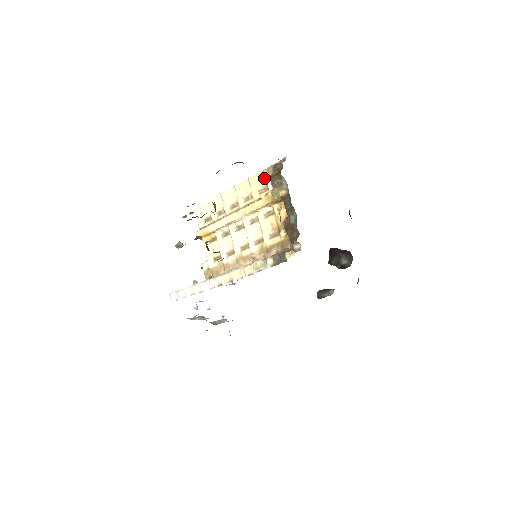
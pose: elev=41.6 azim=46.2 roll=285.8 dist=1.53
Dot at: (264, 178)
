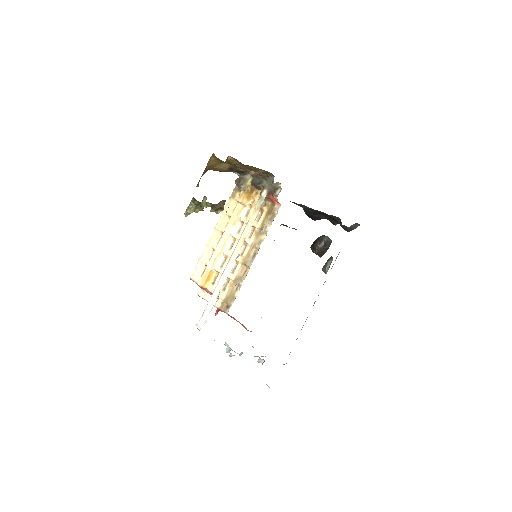
Dot at: (232, 201)
